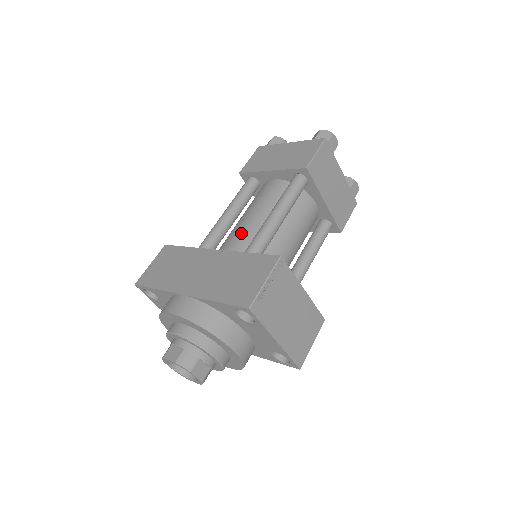
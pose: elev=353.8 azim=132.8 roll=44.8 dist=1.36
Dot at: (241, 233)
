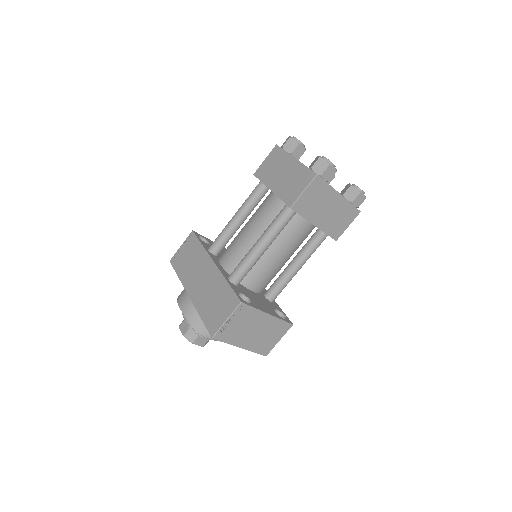
Dot at: (238, 247)
